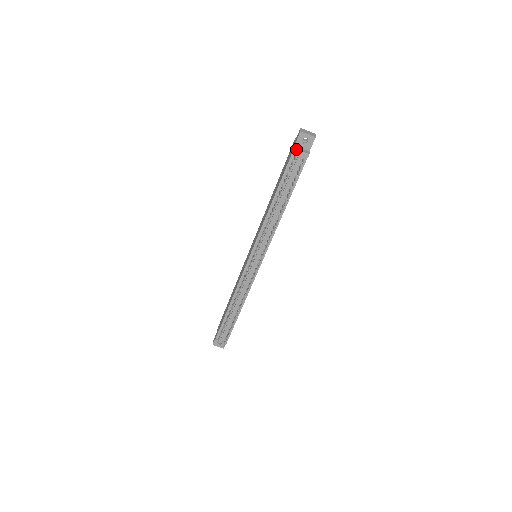
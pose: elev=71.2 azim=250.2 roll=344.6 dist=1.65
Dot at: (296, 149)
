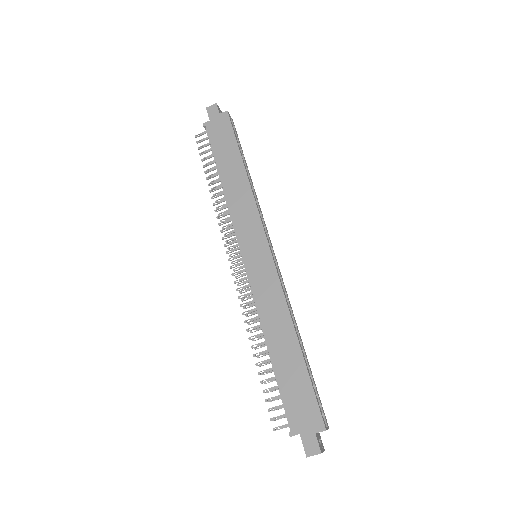
Dot at: occluded
